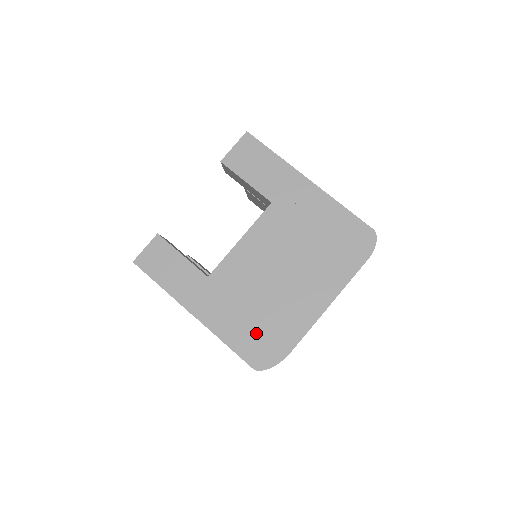
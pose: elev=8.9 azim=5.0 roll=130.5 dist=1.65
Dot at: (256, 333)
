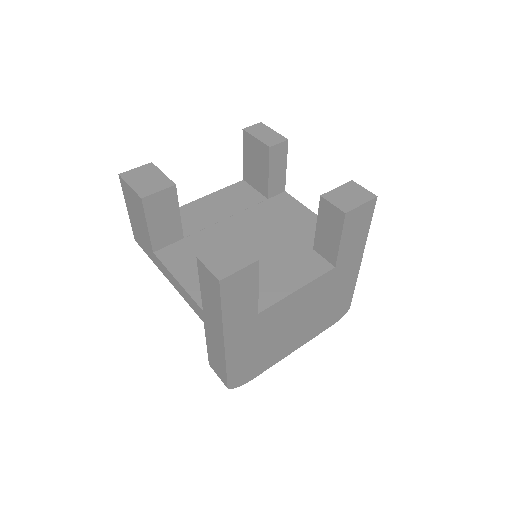
Dot at: (249, 363)
